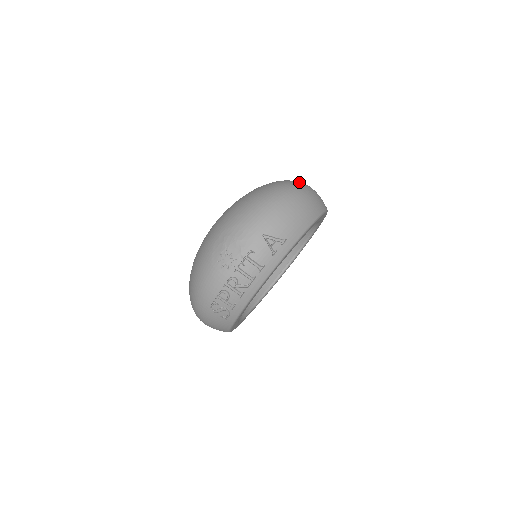
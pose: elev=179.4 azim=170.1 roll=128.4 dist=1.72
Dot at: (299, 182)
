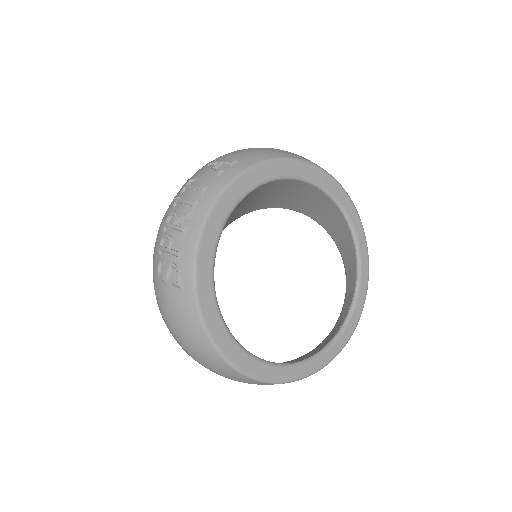
Dot at: occluded
